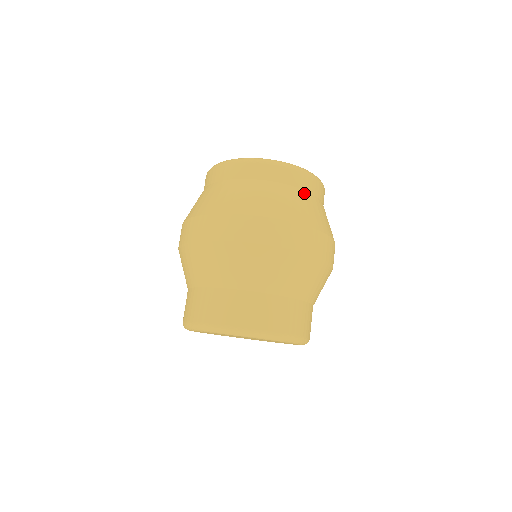
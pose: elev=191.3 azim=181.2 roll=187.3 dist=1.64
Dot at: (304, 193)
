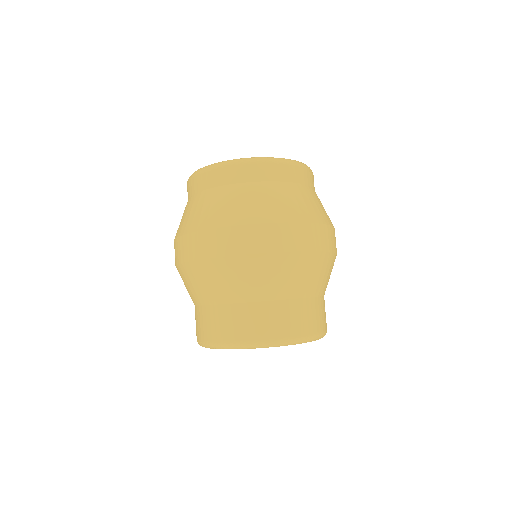
Dot at: (246, 186)
